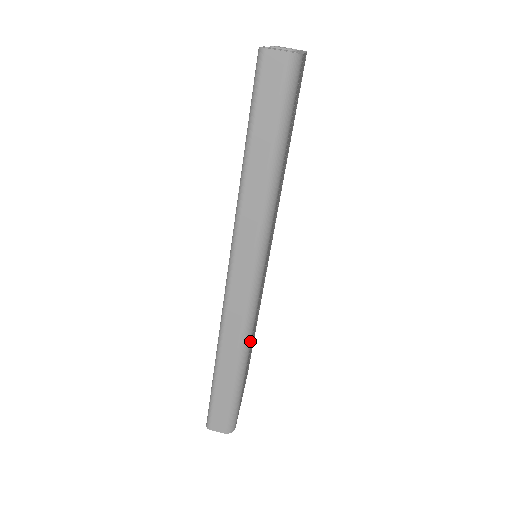
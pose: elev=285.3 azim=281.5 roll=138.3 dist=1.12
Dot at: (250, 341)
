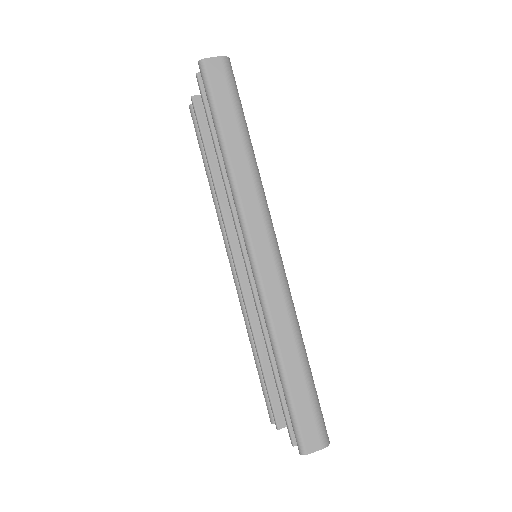
Dot at: occluded
